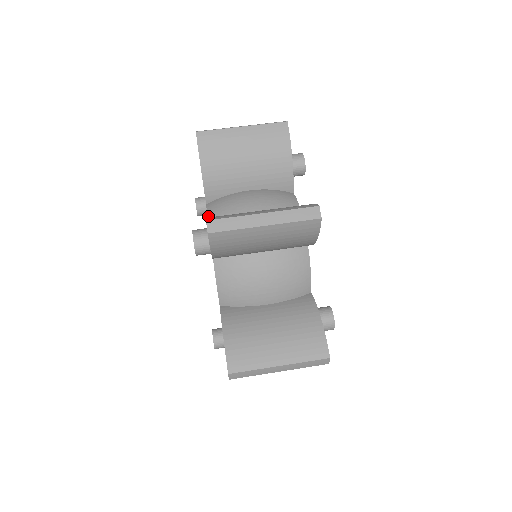
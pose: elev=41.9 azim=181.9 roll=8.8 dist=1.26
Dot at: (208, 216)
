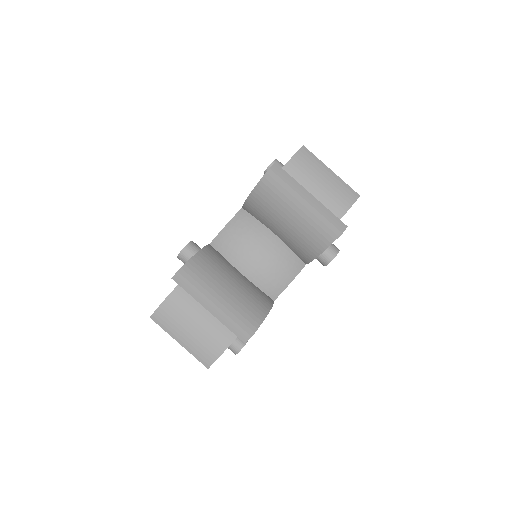
Dot at: (227, 225)
